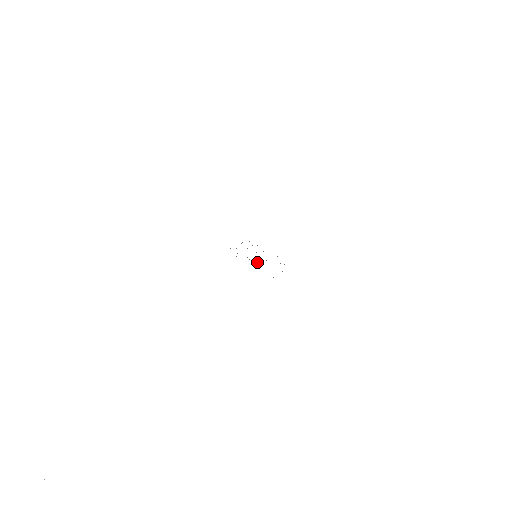
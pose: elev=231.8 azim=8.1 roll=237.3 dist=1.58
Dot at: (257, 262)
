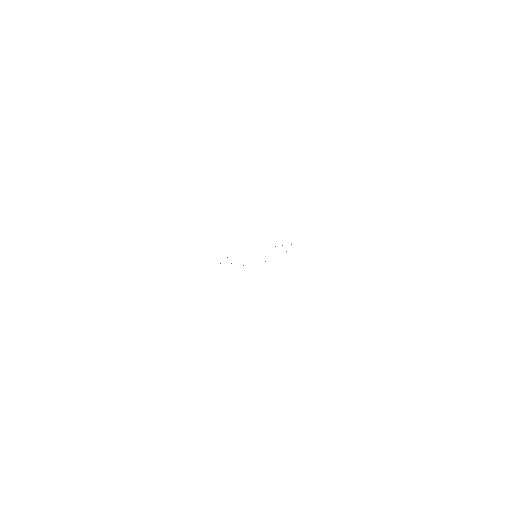
Dot at: occluded
